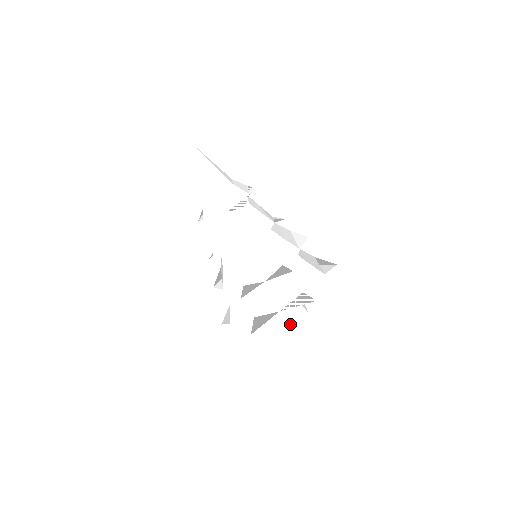
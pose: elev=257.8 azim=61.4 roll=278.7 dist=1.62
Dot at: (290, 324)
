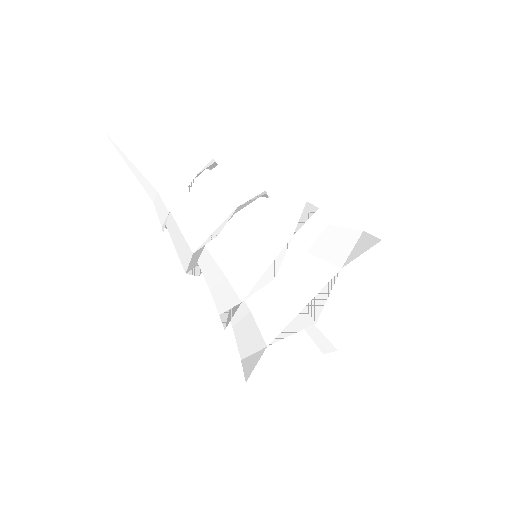
Dot at: (333, 348)
